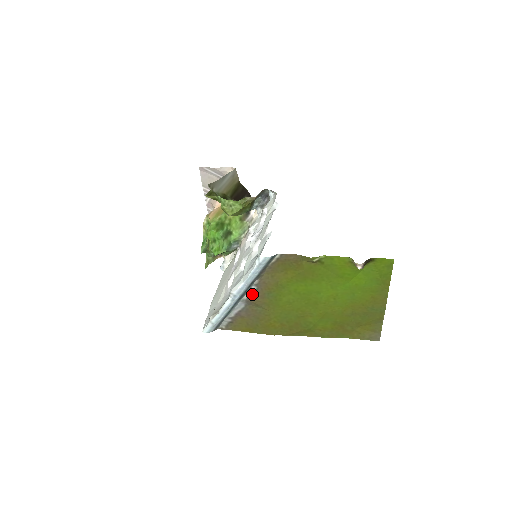
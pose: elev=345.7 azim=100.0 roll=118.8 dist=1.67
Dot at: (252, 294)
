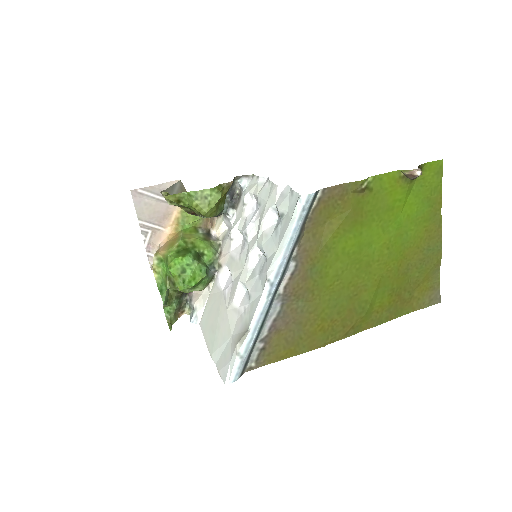
Dot at: (290, 278)
